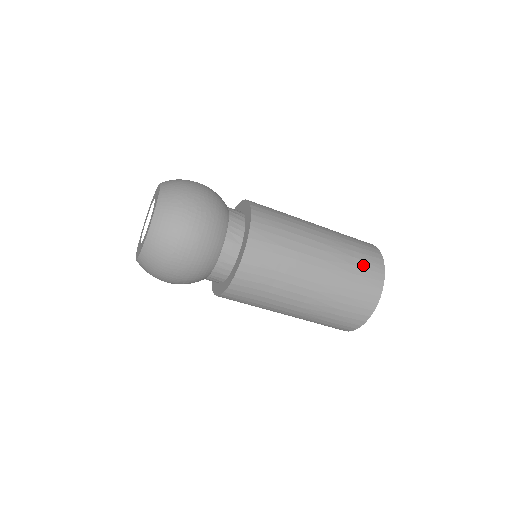
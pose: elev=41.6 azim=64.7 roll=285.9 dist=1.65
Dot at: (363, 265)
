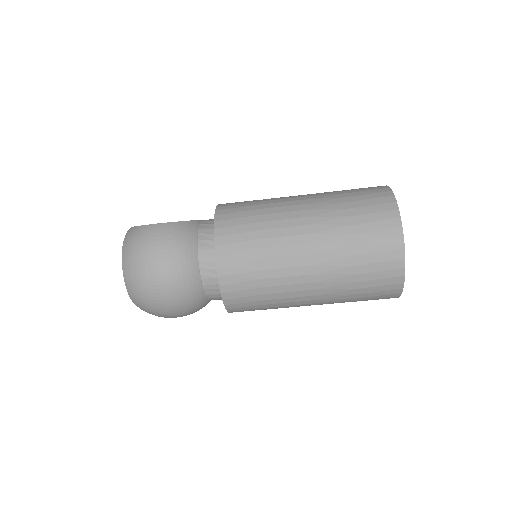
Dot at: (370, 249)
